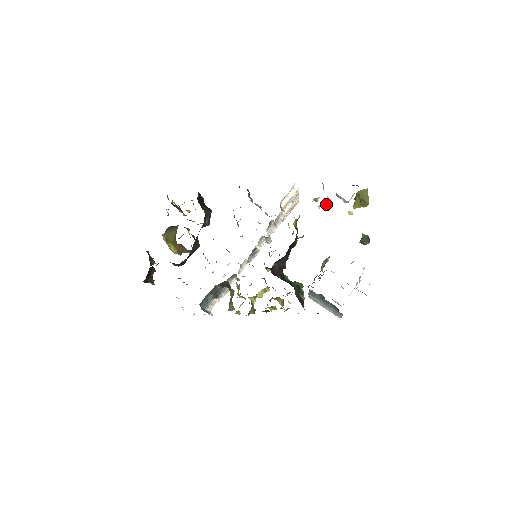
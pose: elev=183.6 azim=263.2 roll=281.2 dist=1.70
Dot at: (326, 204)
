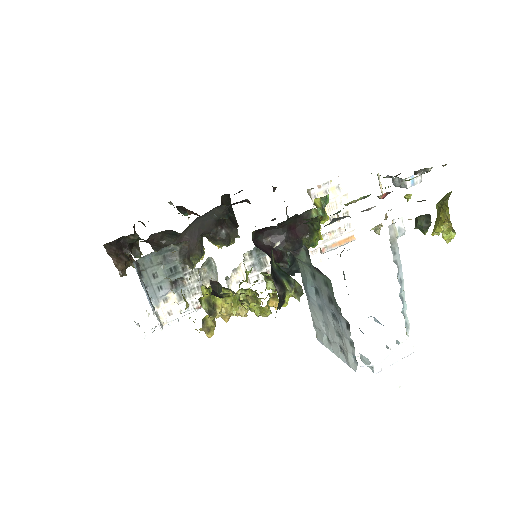
Dot at: (385, 218)
